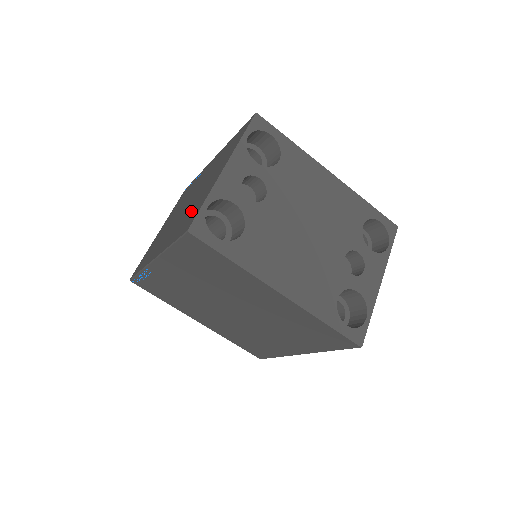
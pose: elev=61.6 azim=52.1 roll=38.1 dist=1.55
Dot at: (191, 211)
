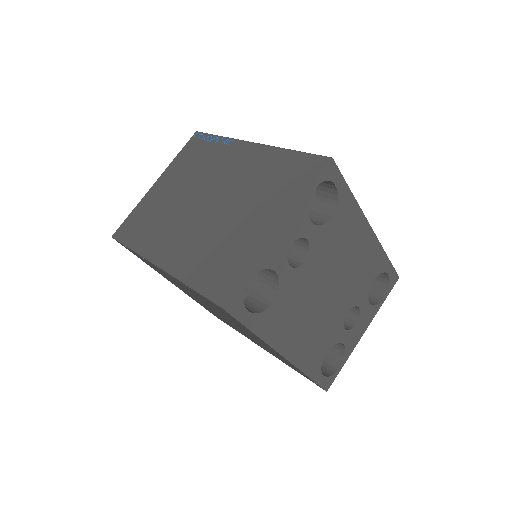
Dot at: (223, 253)
